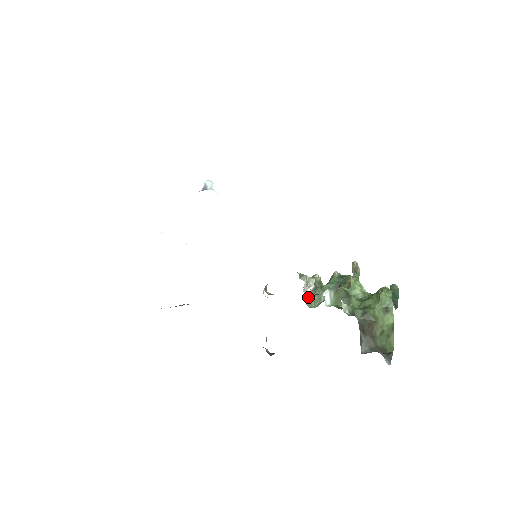
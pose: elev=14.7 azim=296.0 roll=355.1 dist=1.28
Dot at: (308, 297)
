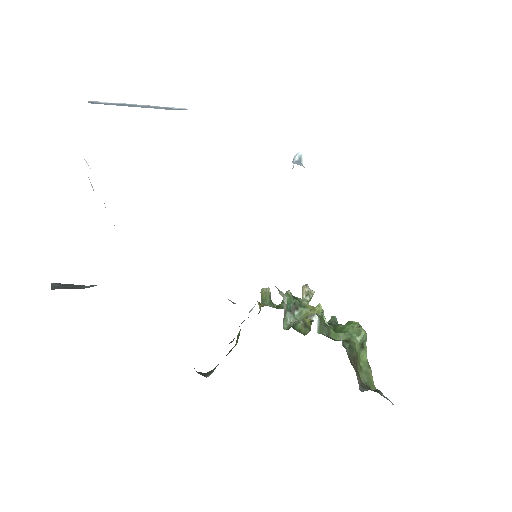
Dot at: (284, 316)
